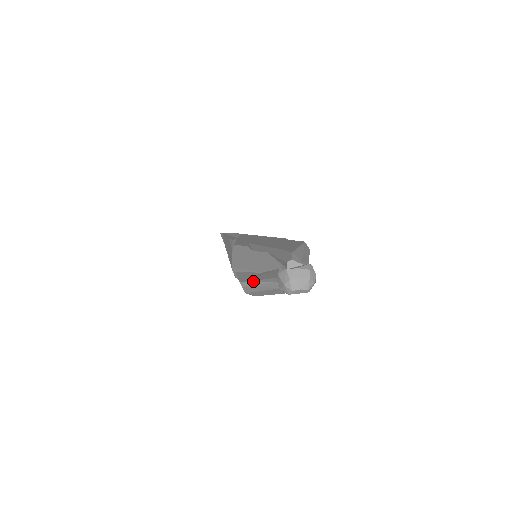
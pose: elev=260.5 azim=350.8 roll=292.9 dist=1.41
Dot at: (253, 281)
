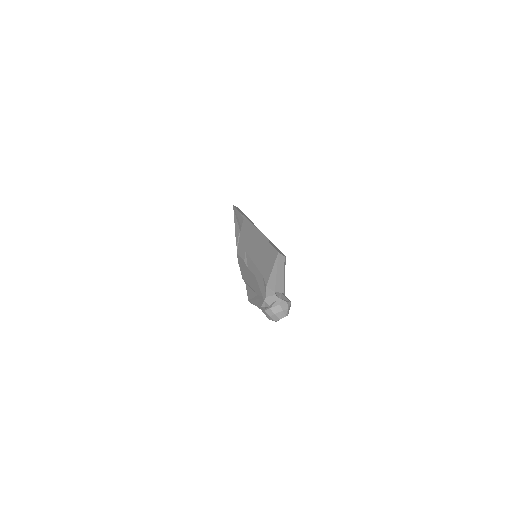
Dot at: (254, 304)
